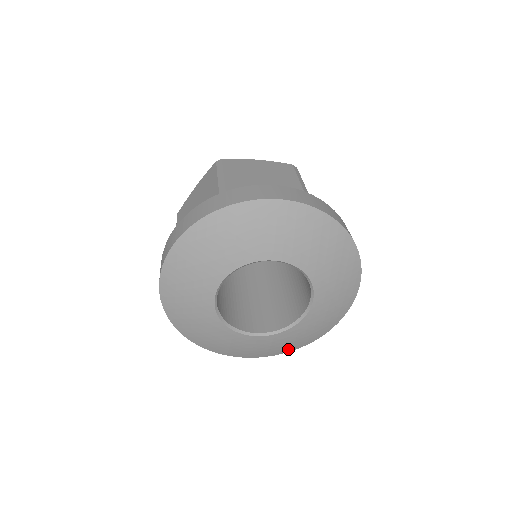
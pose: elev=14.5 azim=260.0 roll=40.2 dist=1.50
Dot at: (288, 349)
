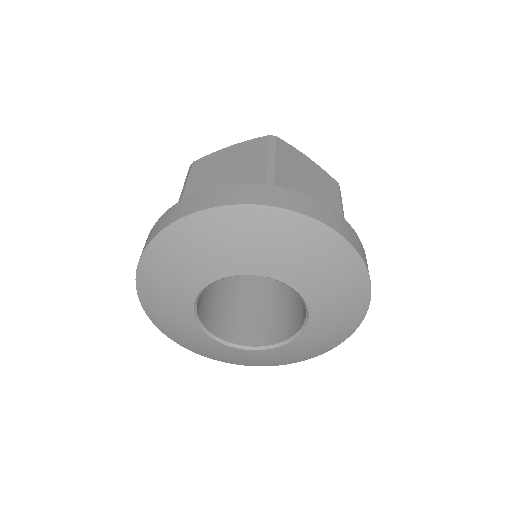
Dot at: (325, 349)
